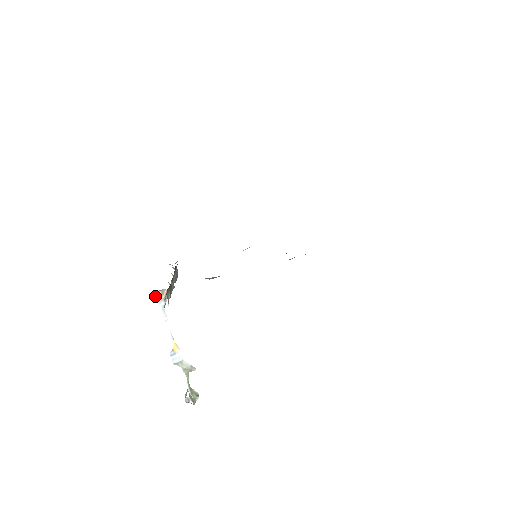
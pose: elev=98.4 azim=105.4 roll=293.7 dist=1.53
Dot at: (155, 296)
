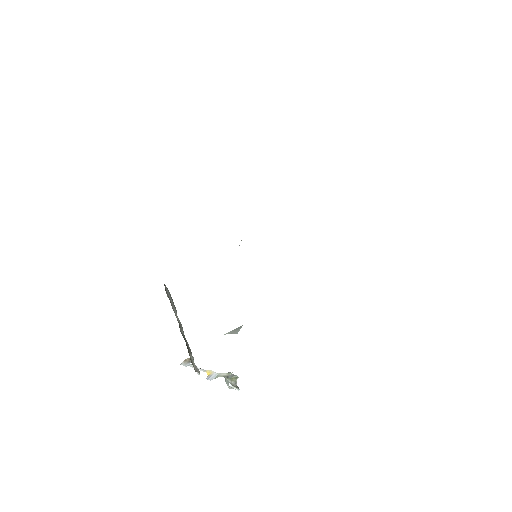
Dot at: occluded
